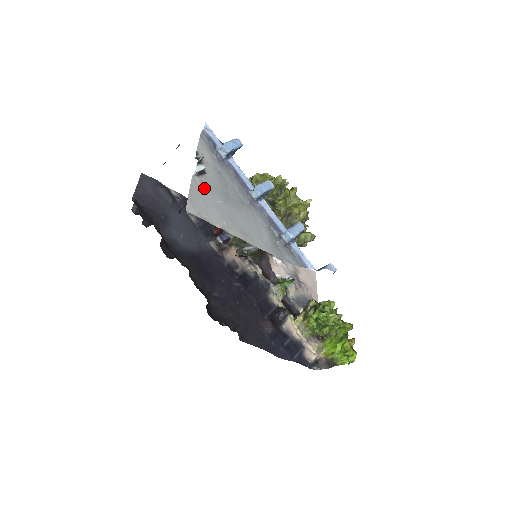
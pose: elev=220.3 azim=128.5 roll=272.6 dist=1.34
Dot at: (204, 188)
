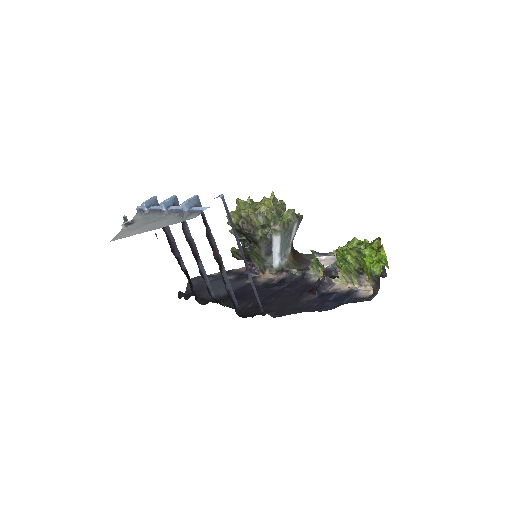
Dot at: (129, 228)
